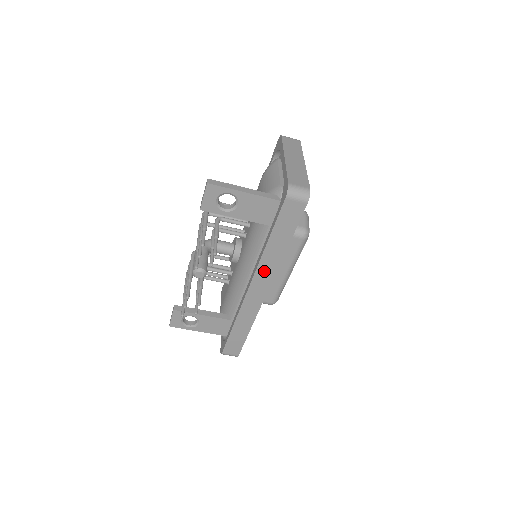
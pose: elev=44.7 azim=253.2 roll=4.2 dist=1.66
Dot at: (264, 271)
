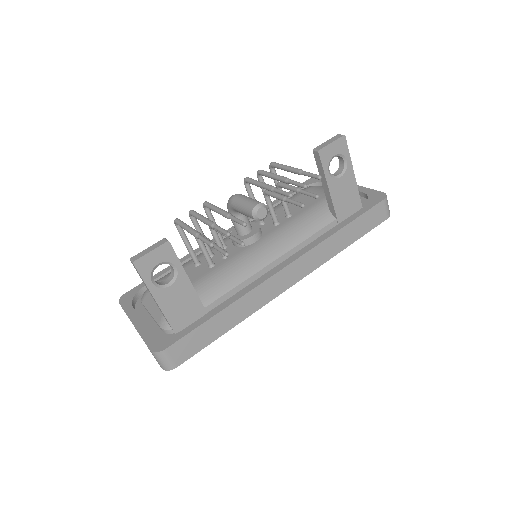
Dot at: (312, 258)
